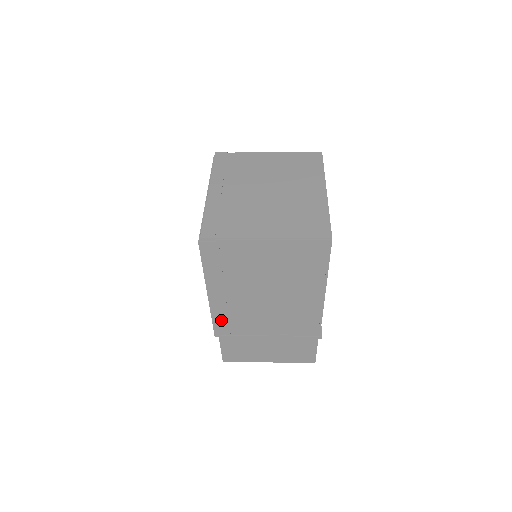
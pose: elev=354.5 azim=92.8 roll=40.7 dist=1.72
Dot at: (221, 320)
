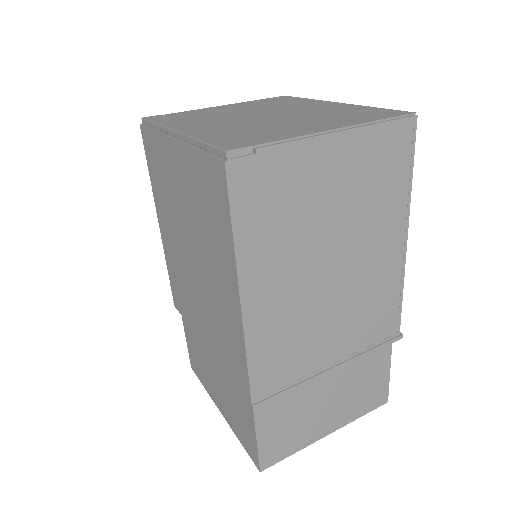
Dot at: (263, 361)
